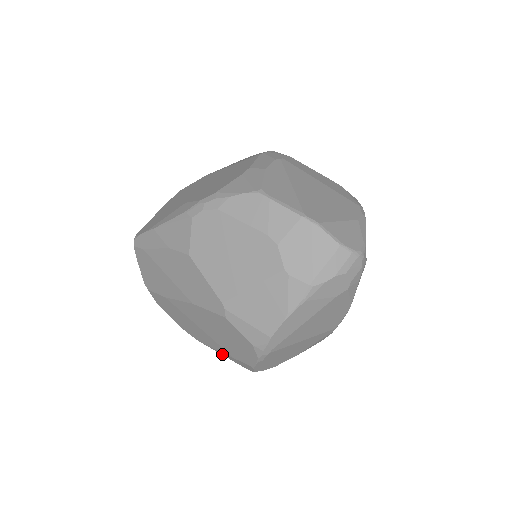
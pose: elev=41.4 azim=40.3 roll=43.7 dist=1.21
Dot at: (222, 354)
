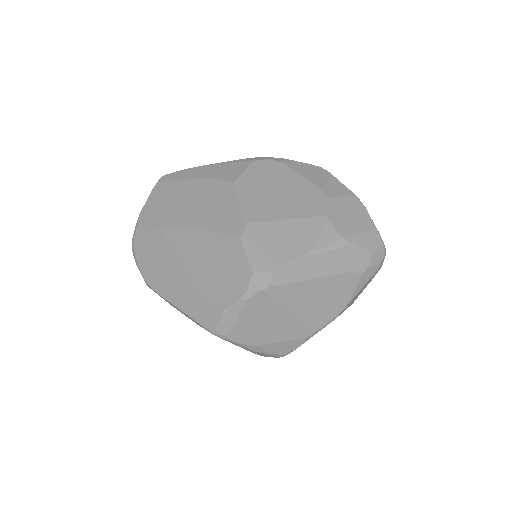
Dot at: (181, 306)
